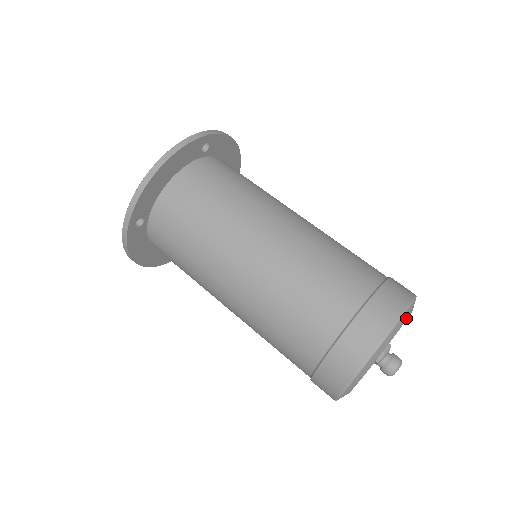
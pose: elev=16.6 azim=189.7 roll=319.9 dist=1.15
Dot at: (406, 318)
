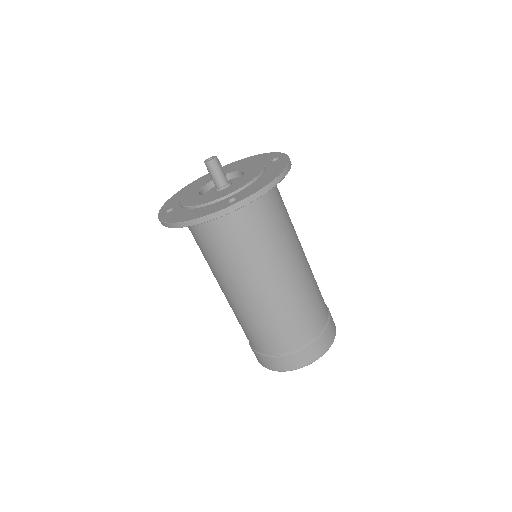
Dot at: occluded
